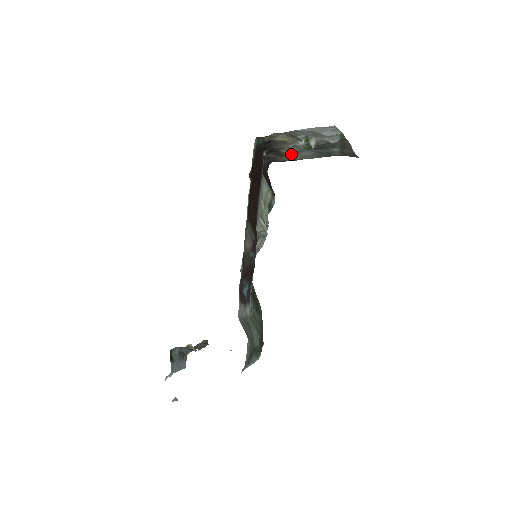
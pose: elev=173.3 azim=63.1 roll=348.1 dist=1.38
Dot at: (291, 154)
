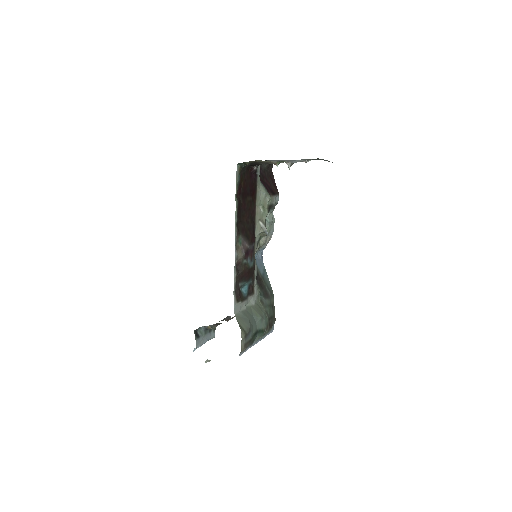
Dot at: occluded
